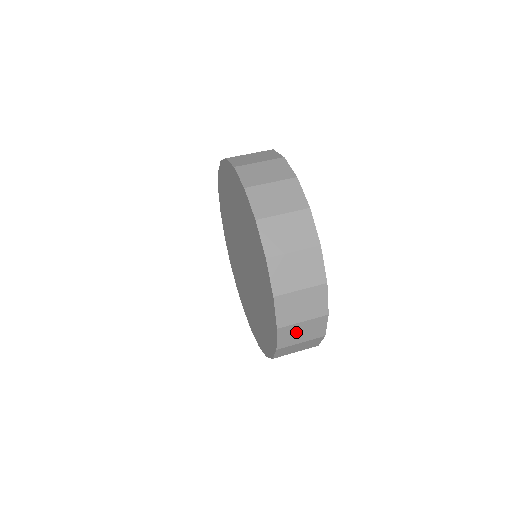
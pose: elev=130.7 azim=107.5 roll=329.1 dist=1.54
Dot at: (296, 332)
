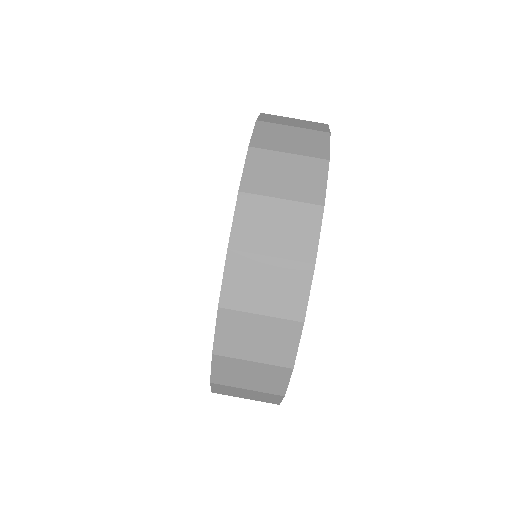
Dot at: occluded
